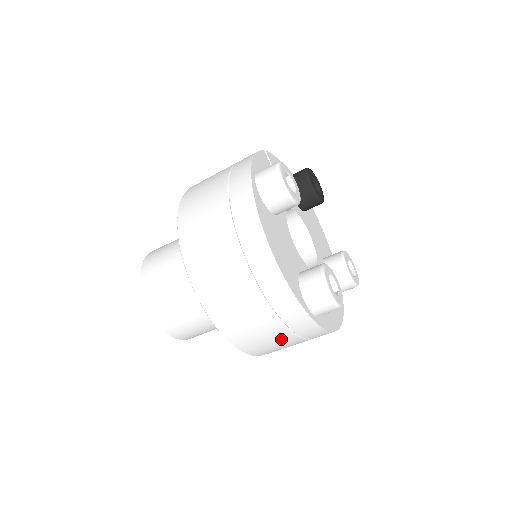
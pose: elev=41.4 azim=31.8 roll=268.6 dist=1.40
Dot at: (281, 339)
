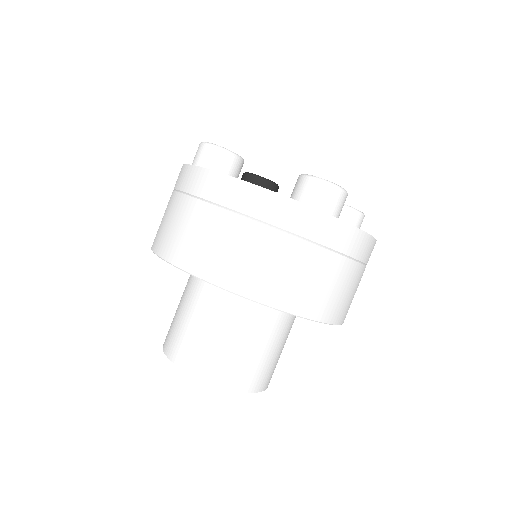
Dot at: (325, 269)
